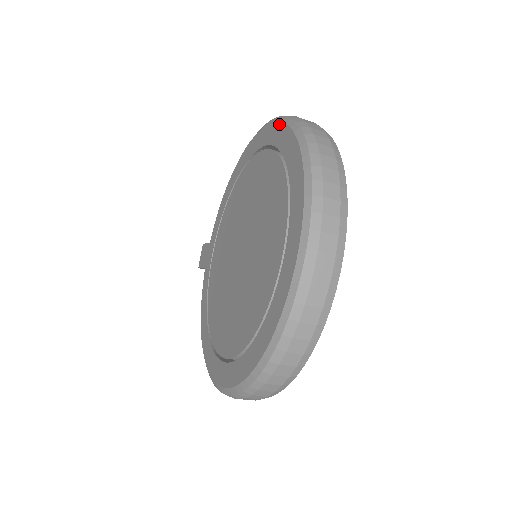
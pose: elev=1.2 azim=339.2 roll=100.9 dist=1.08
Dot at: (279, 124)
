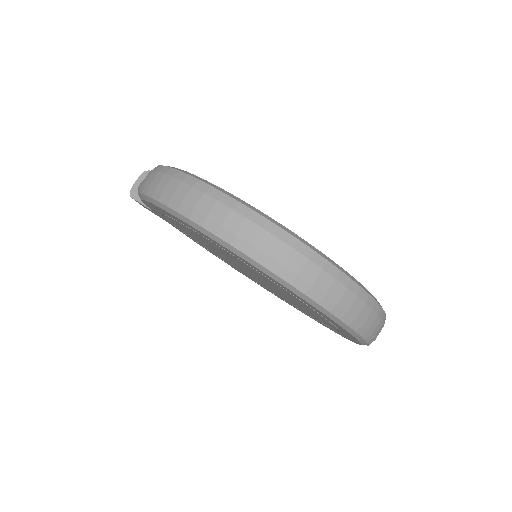
Dot at: occluded
